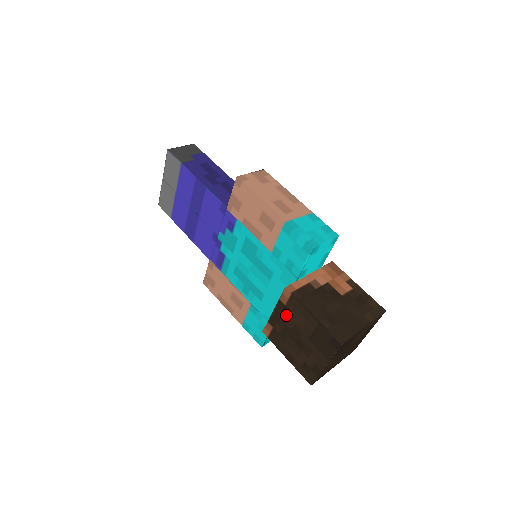
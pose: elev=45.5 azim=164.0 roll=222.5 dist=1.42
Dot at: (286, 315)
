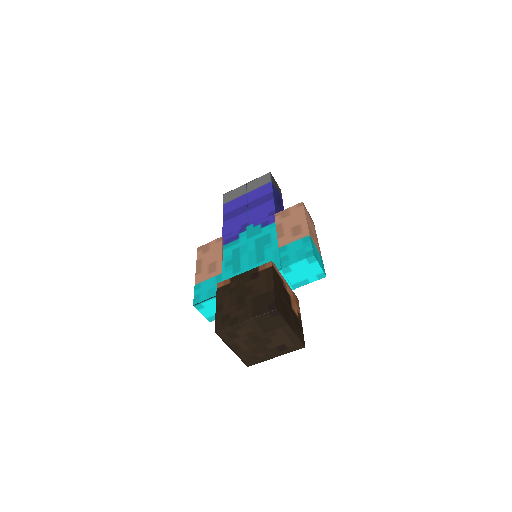
Dot at: (252, 278)
